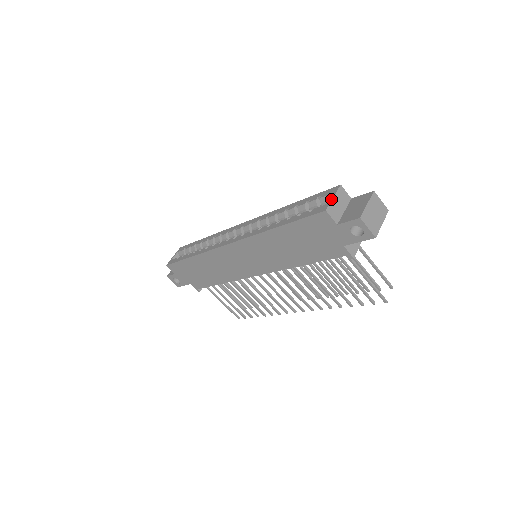
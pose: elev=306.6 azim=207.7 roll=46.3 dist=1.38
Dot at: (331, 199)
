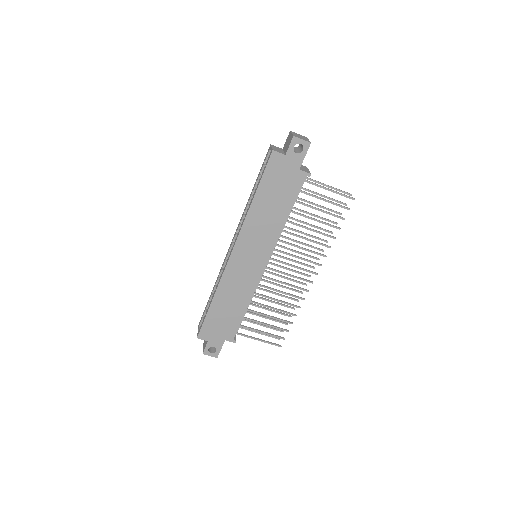
Dot at: (271, 148)
